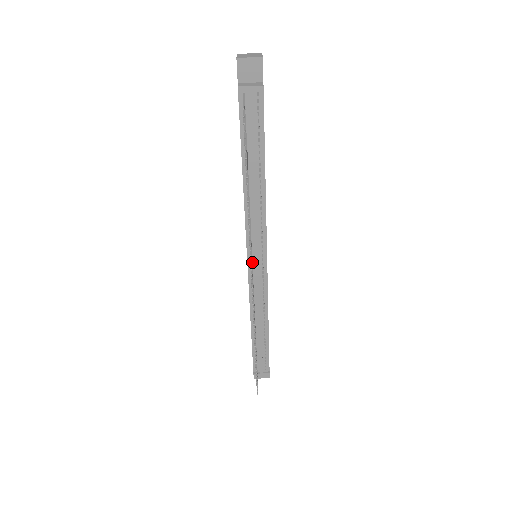
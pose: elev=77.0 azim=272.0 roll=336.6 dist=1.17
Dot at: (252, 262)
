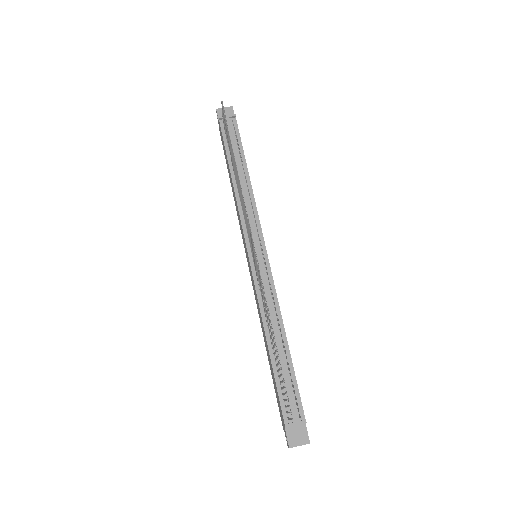
Dot at: occluded
